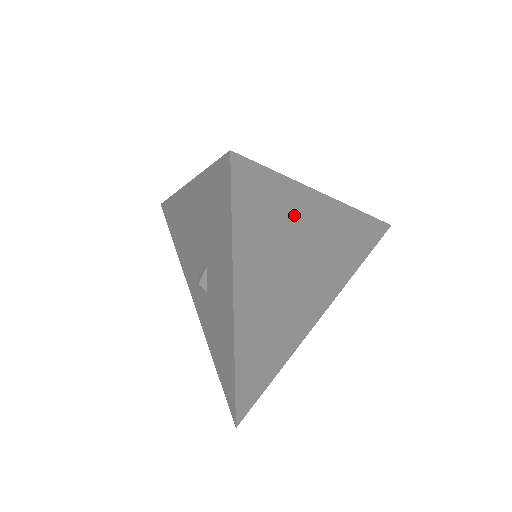
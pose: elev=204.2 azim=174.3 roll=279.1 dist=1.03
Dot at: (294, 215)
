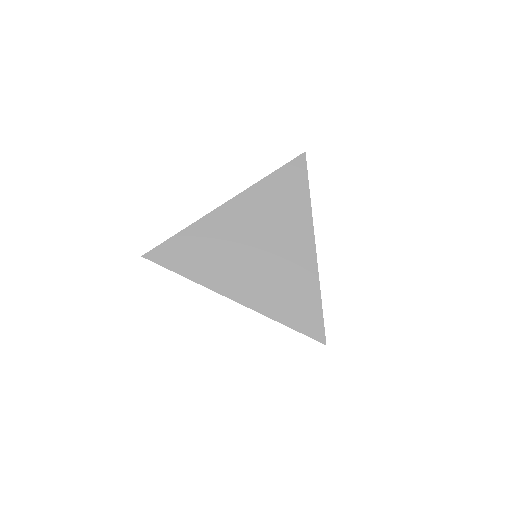
Dot at: (294, 215)
